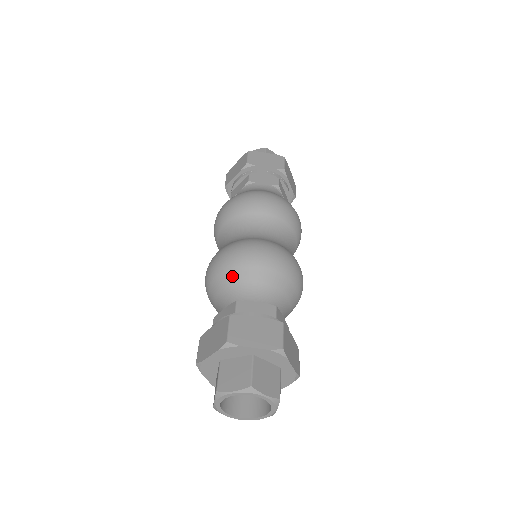
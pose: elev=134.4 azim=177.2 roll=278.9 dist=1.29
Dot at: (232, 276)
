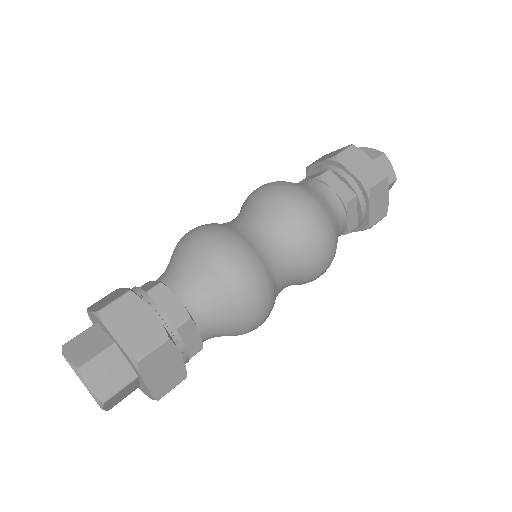
Dot at: (184, 256)
